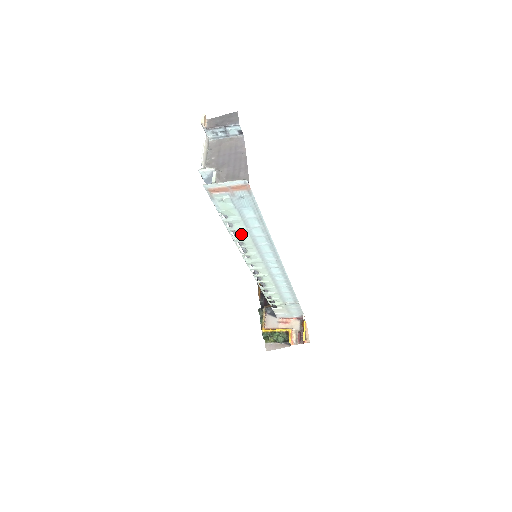
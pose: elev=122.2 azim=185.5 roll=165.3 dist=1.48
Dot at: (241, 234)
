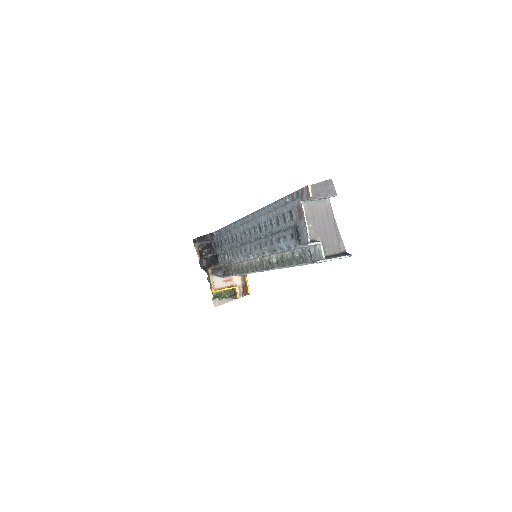
Dot at: occluded
